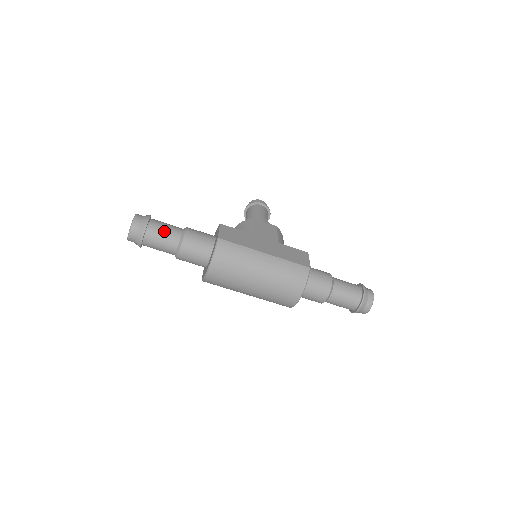
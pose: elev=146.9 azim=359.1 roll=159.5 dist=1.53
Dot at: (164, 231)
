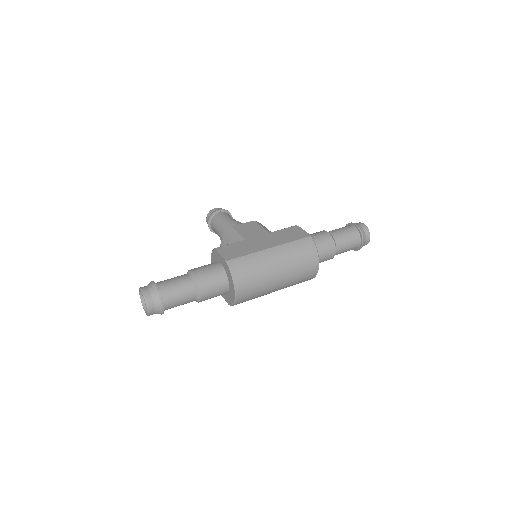
Dot at: (176, 286)
